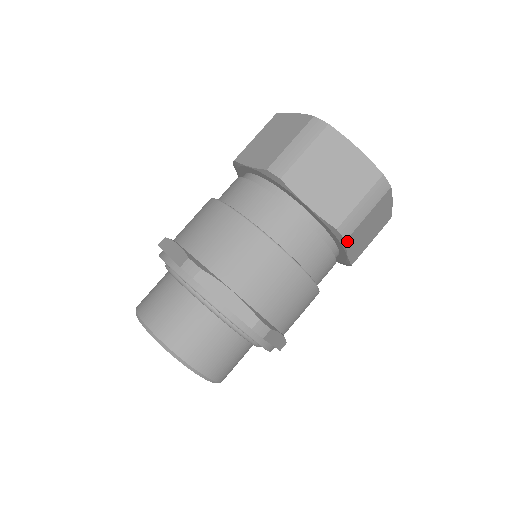
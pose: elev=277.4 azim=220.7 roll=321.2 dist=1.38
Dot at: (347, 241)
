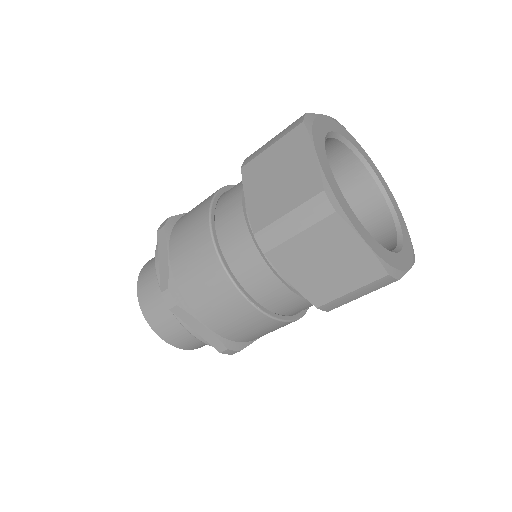
Dot at: (332, 309)
